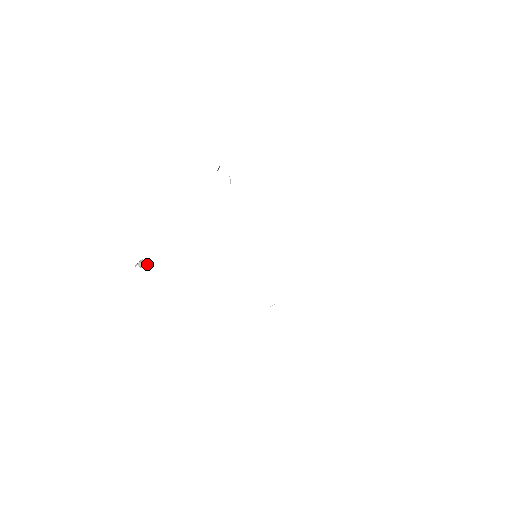
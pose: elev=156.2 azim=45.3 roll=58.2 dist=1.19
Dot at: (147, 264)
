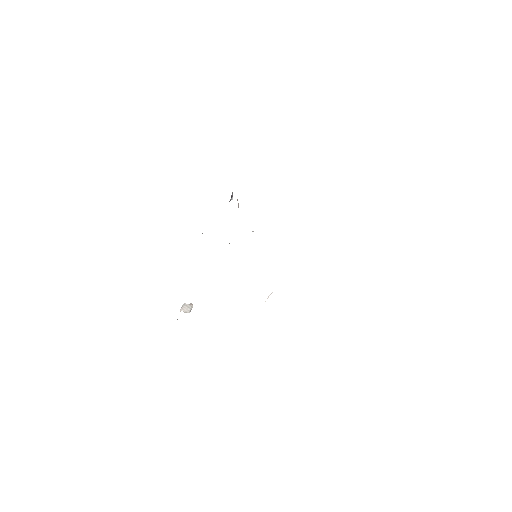
Dot at: (190, 308)
